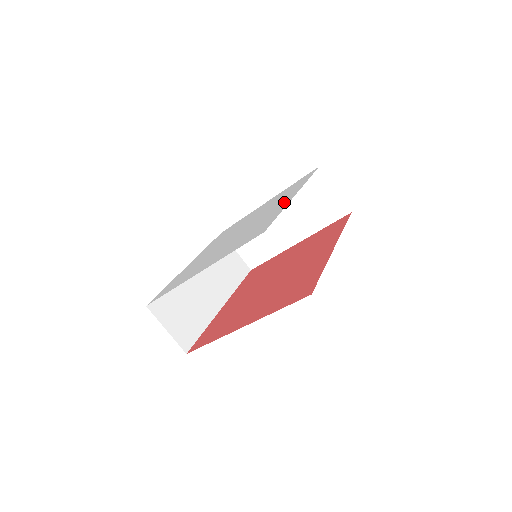
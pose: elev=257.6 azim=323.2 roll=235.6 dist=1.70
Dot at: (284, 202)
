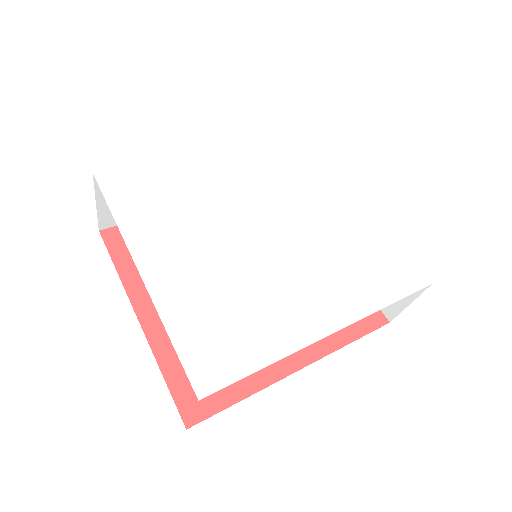
Dot at: (314, 318)
